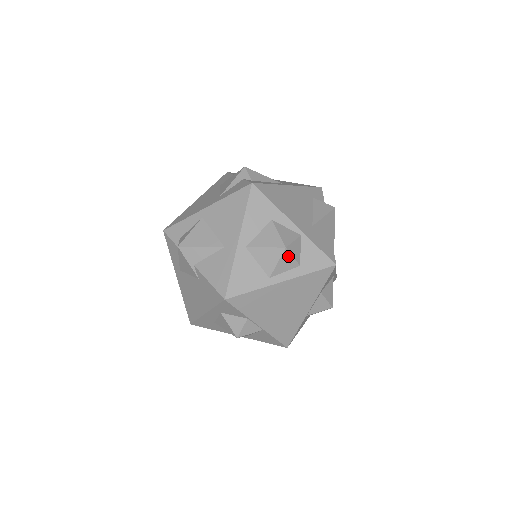
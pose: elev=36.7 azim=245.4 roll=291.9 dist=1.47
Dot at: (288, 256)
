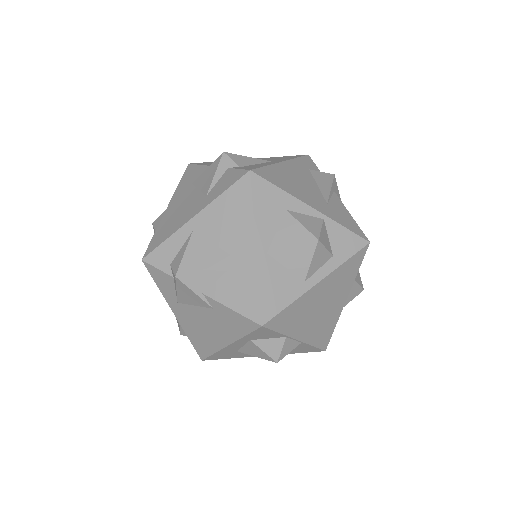
Dot at: (321, 249)
